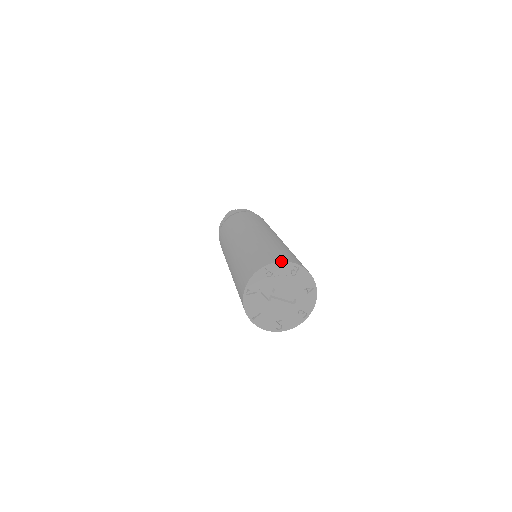
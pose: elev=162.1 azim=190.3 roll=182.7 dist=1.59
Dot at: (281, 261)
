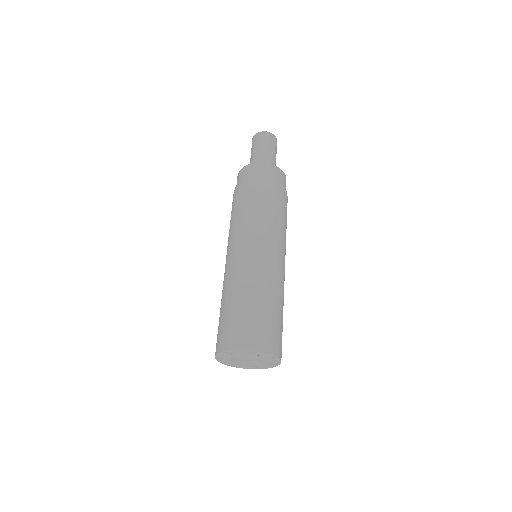
Dot at: (235, 349)
